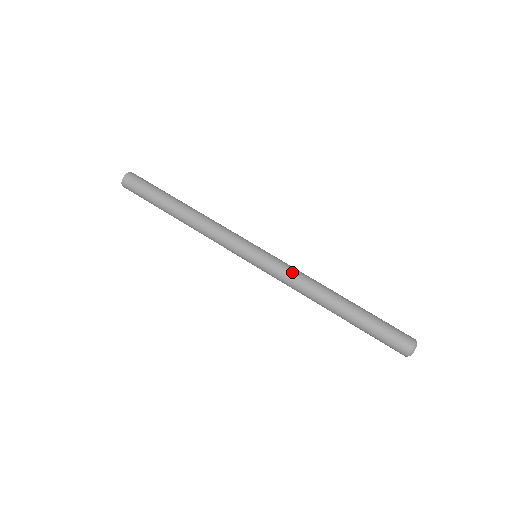
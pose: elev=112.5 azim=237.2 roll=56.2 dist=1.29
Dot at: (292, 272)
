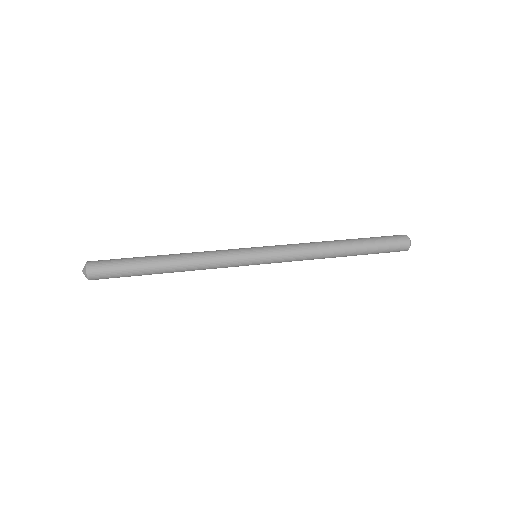
Dot at: (294, 245)
